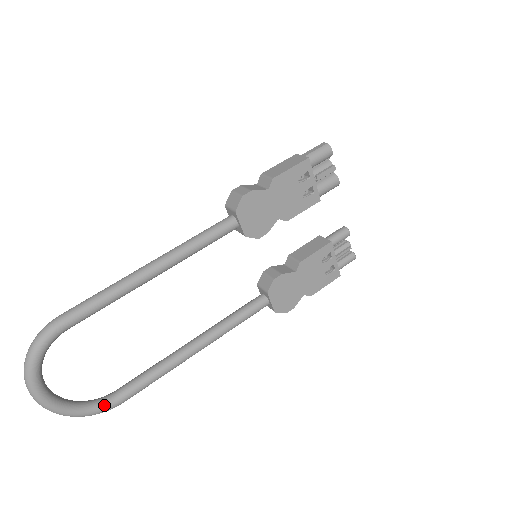
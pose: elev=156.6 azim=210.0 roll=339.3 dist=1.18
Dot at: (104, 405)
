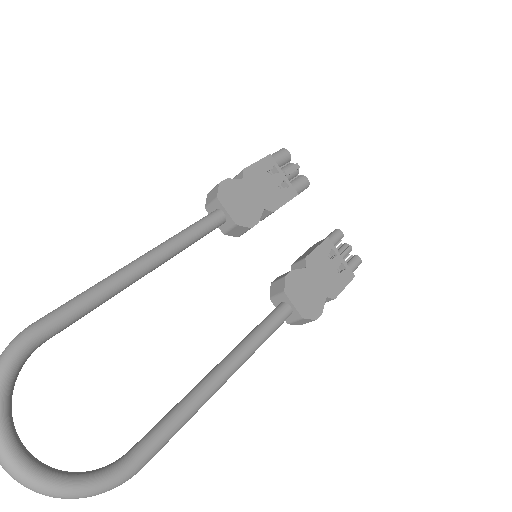
Dot at: (114, 470)
